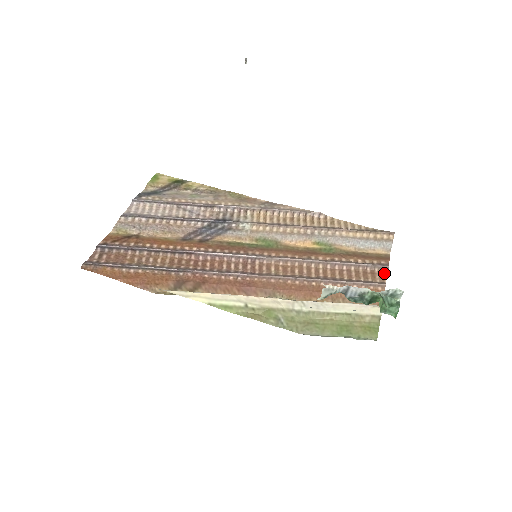
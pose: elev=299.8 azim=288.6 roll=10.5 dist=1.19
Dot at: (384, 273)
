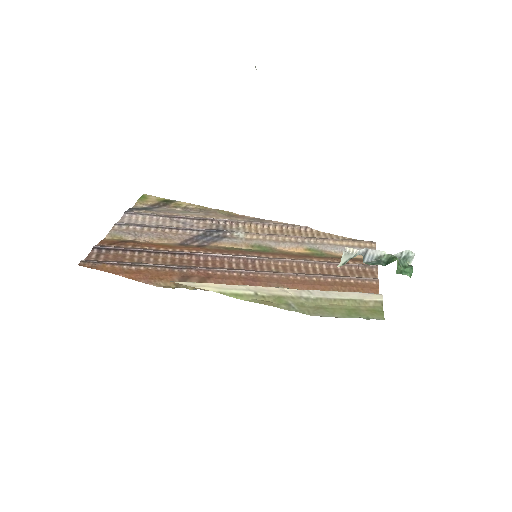
Dot at: (375, 272)
